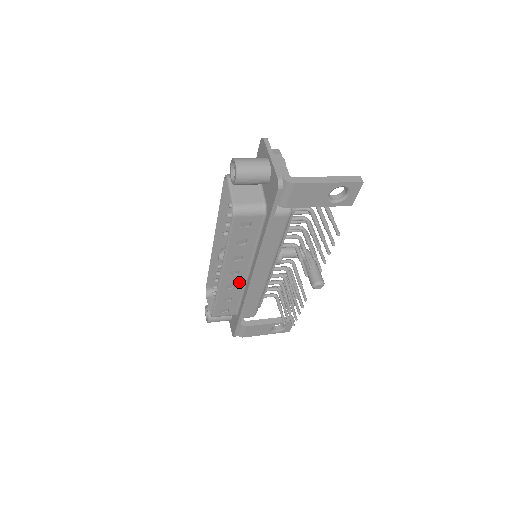
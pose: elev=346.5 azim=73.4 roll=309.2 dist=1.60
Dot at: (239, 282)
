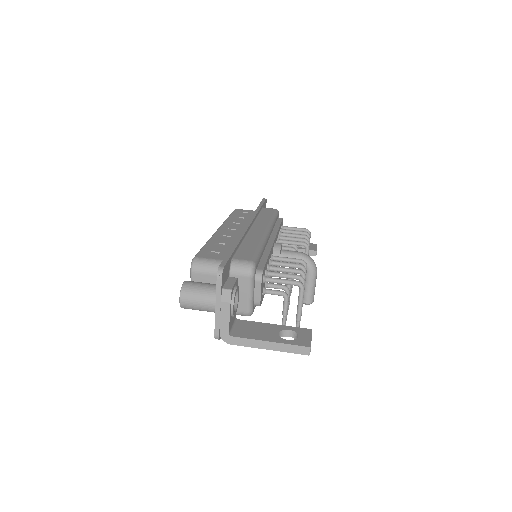
Dot at: occluded
